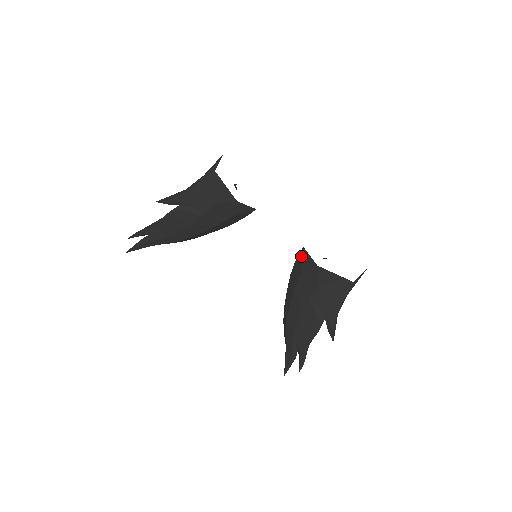
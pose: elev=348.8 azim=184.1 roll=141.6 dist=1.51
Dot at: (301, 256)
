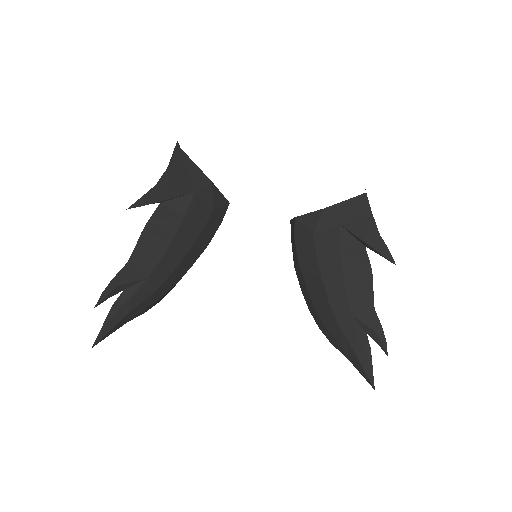
Dot at: (299, 226)
